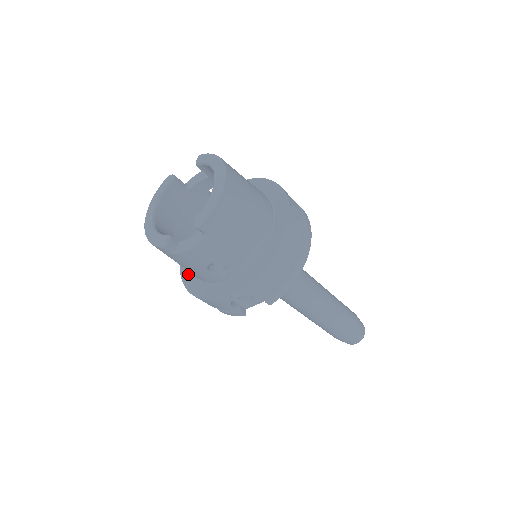
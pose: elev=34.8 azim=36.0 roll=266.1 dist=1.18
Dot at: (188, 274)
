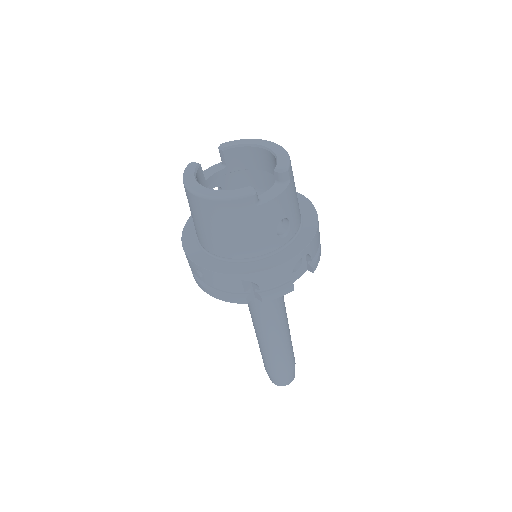
Dot at: (222, 265)
